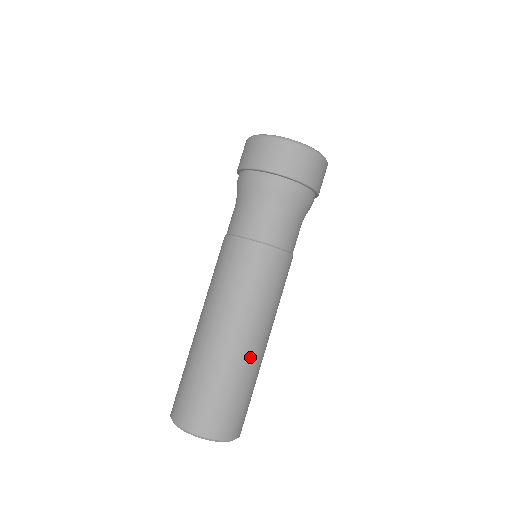
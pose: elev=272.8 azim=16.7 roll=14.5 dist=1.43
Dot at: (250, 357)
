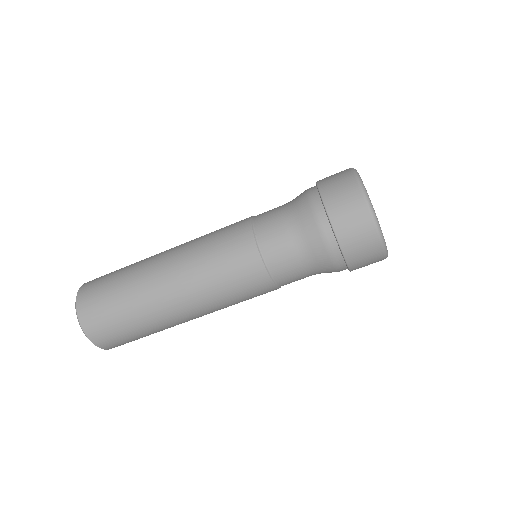
Dot at: (168, 318)
